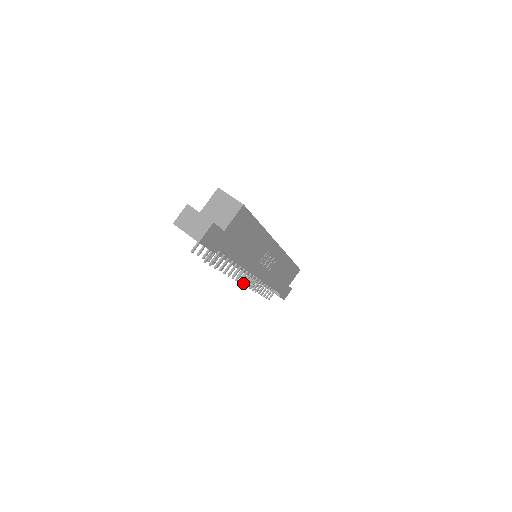
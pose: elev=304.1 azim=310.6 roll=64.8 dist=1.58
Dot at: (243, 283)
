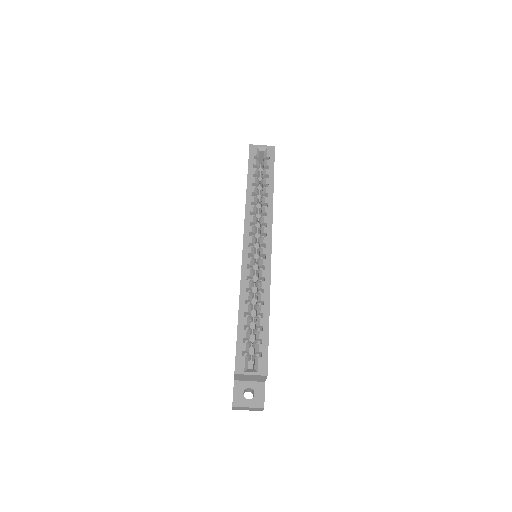
Dot at: occluded
